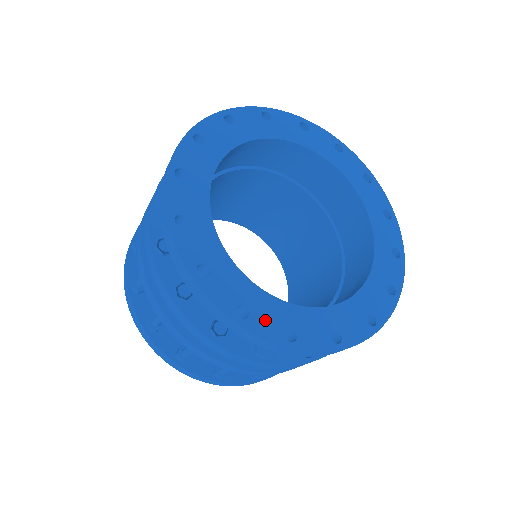
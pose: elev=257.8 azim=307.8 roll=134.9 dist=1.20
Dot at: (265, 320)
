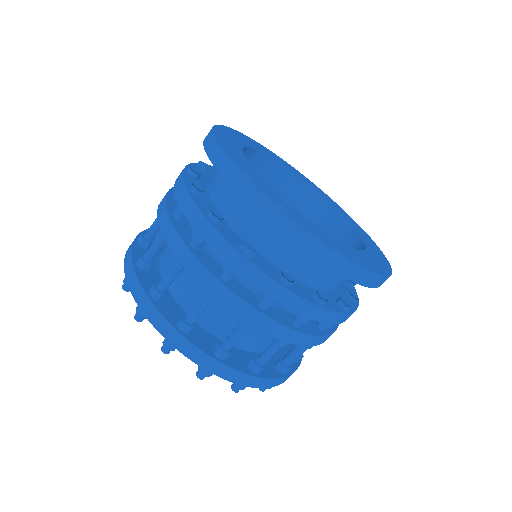
Dot at: (264, 189)
